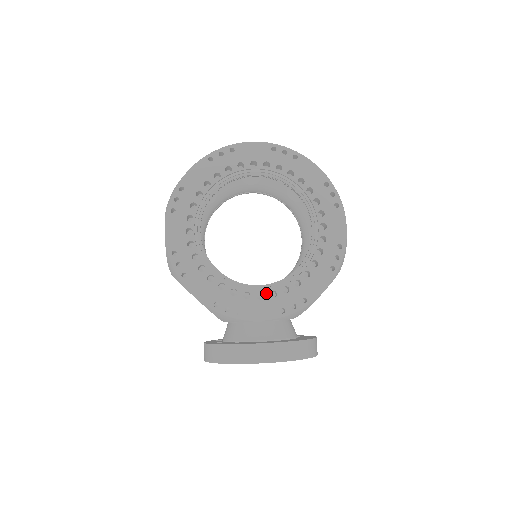
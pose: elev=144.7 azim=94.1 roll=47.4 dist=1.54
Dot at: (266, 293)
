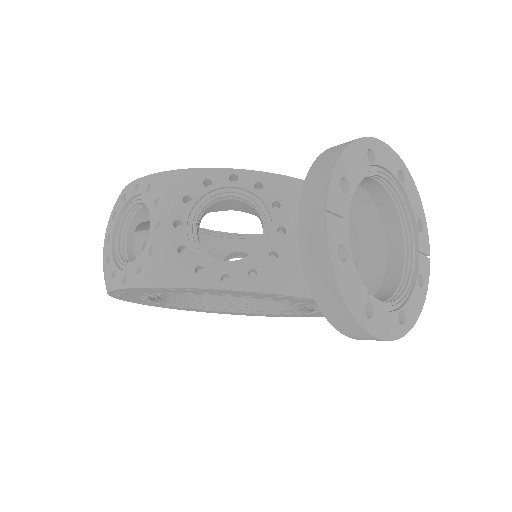
Dot at: occluded
